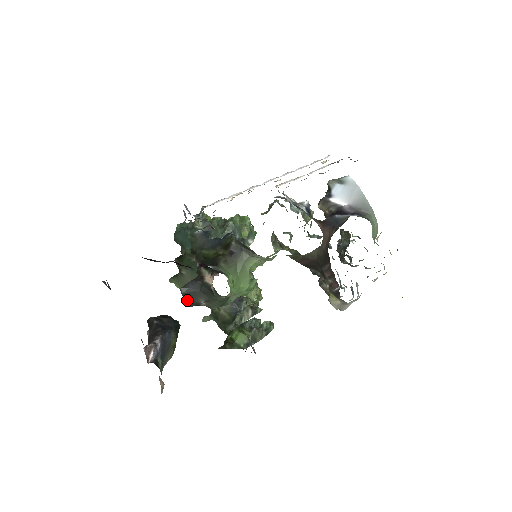
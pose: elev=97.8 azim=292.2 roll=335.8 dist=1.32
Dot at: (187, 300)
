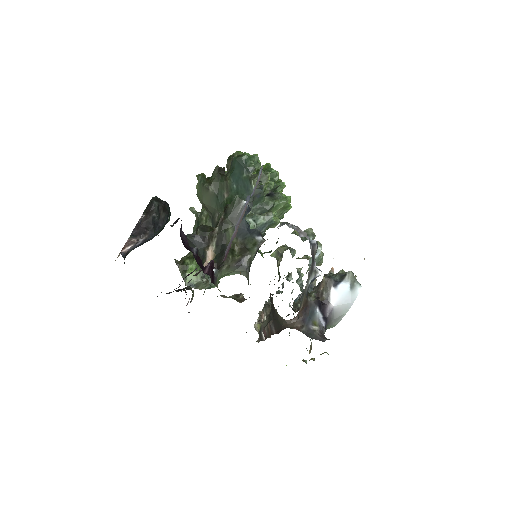
Dot at: occluded
